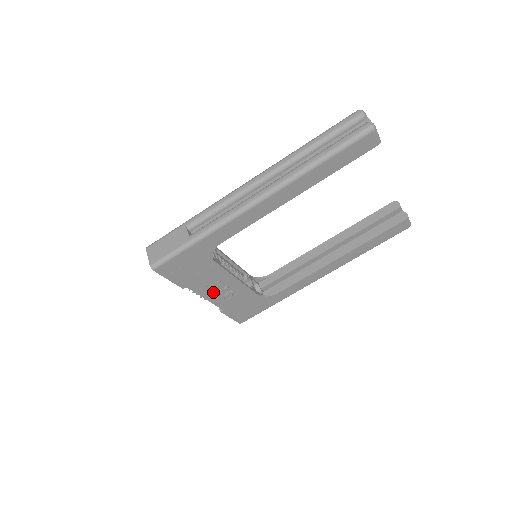
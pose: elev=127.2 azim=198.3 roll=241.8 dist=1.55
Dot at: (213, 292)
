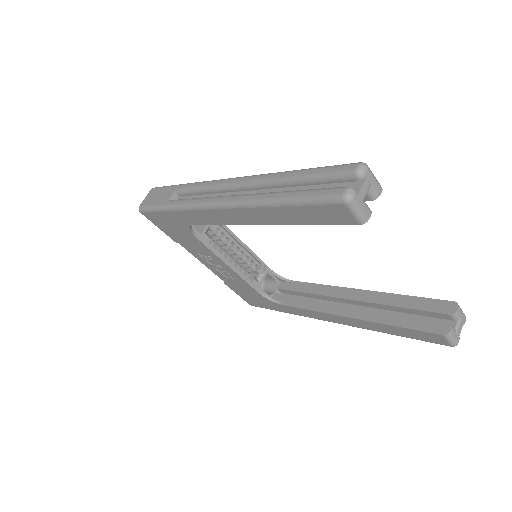
Dot at: (208, 262)
